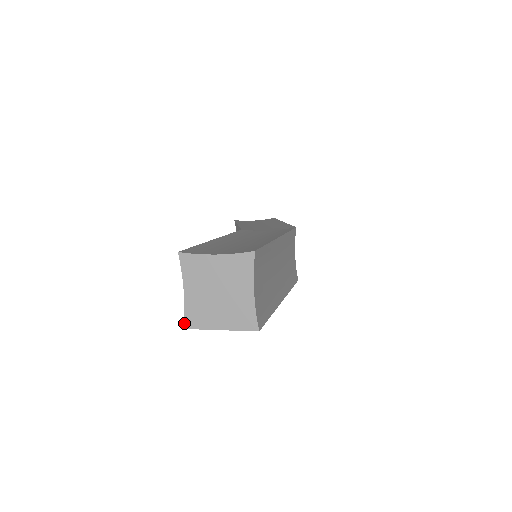
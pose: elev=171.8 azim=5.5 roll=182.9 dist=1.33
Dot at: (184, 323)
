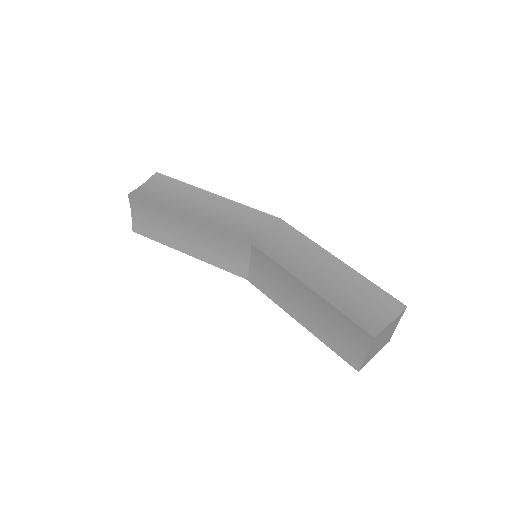
Dot at: (360, 369)
